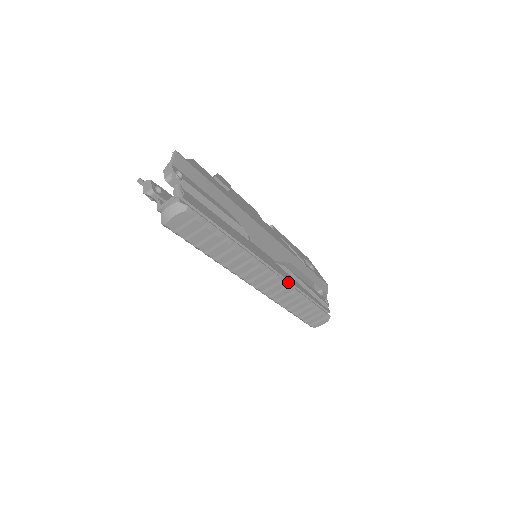
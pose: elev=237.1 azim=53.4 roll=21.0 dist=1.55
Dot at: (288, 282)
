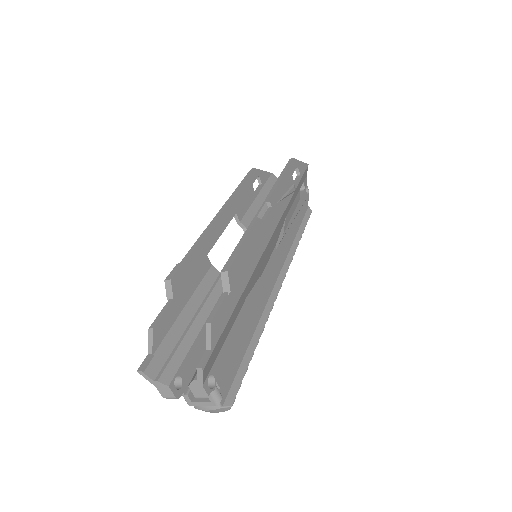
Dot at: (286, 250)
